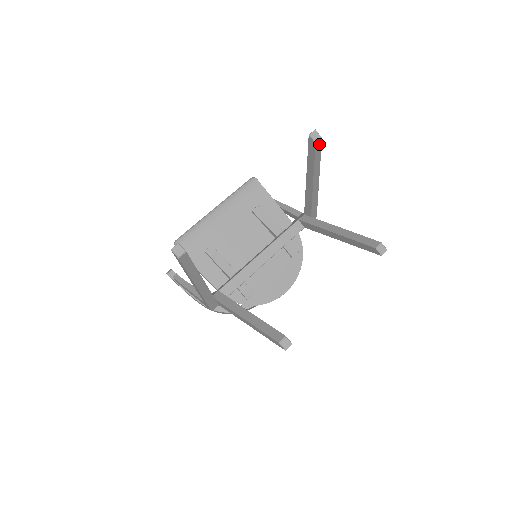
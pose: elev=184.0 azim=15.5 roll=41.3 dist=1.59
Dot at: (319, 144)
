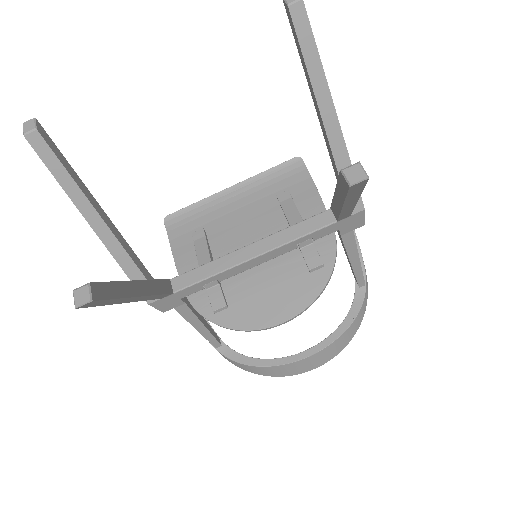
Dot at: (301, 14)
